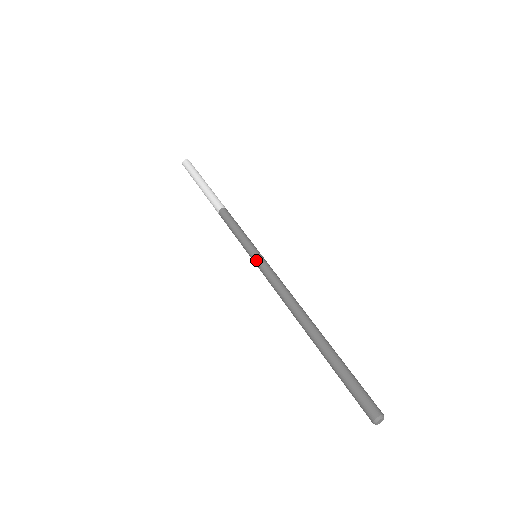
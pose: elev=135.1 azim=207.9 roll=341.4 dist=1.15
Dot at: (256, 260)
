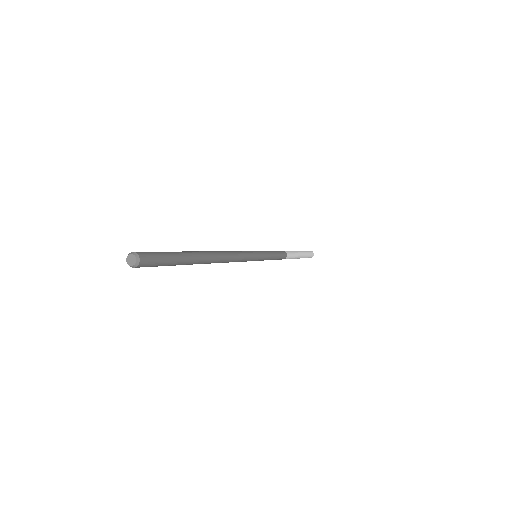
Dot at: occluded
